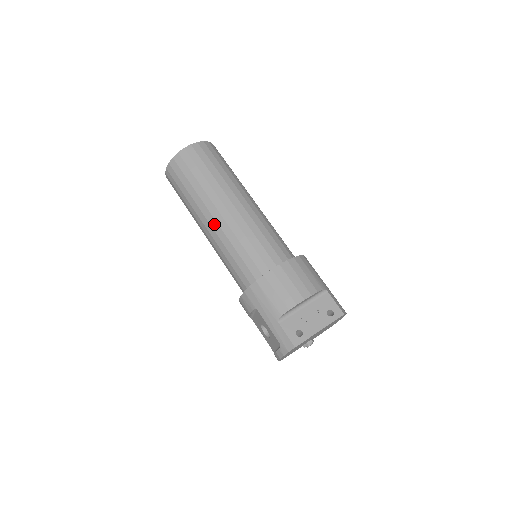
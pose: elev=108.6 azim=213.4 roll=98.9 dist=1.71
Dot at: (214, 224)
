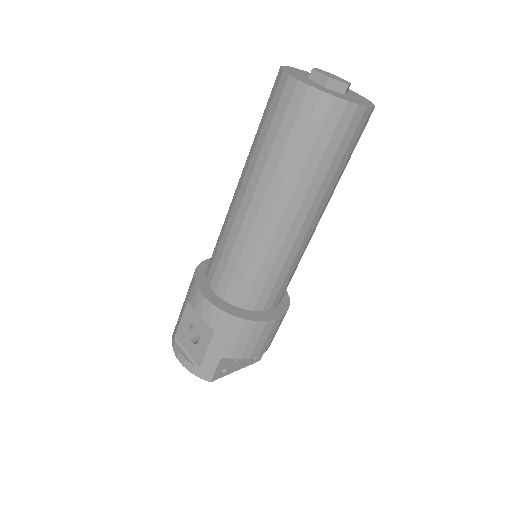
Dot at: (273, 225)
